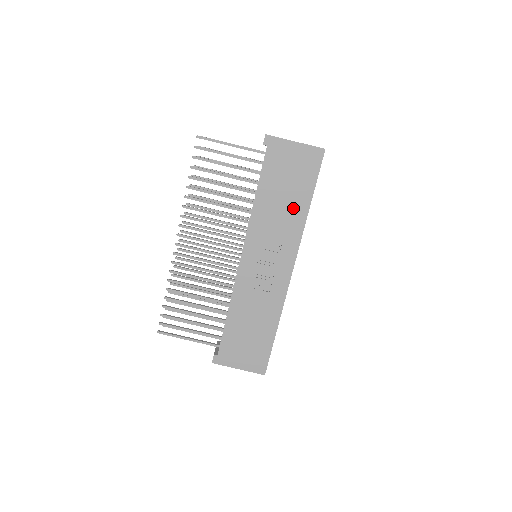
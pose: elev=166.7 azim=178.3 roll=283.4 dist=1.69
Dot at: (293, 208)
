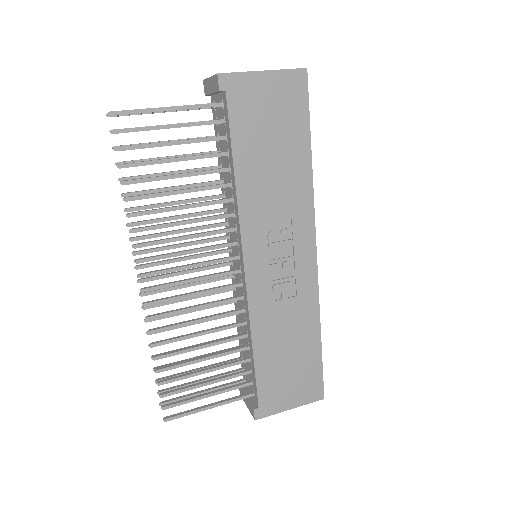
Dot at: (291, 170)
